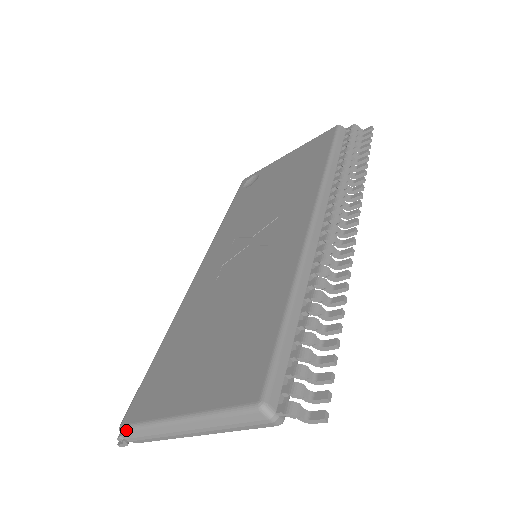
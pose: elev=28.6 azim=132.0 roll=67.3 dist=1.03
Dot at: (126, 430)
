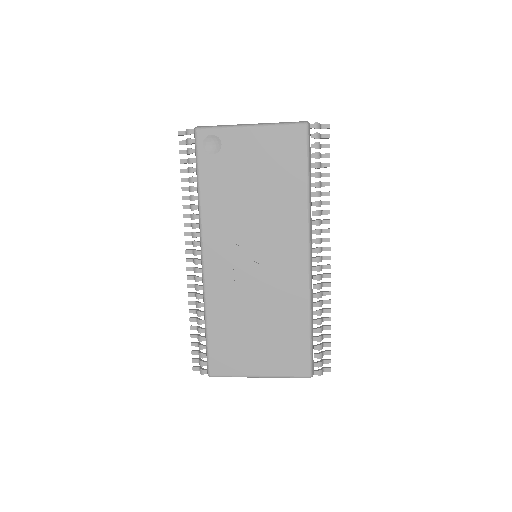
Dot at: occluded
